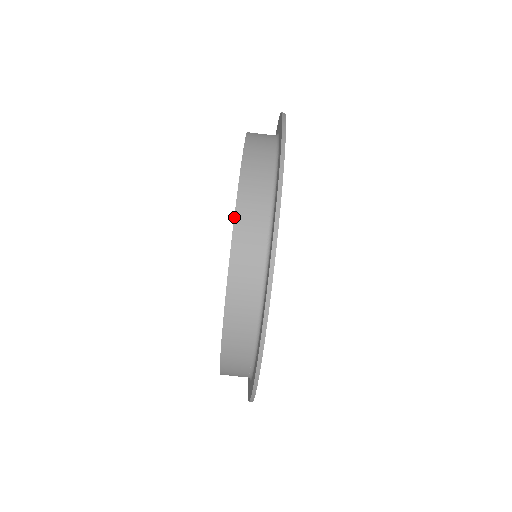
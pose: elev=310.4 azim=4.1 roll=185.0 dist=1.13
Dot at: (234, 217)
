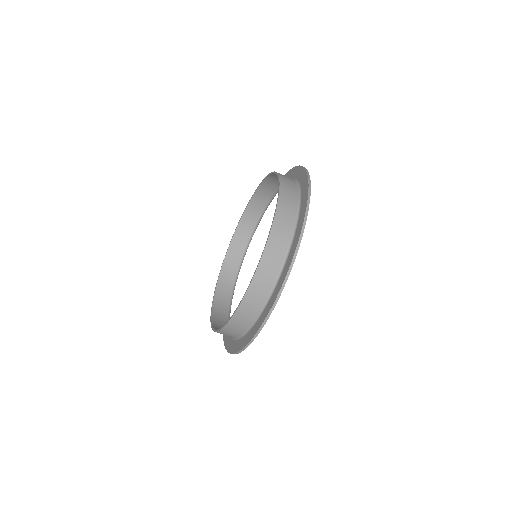
Dot at: (278, 174)
